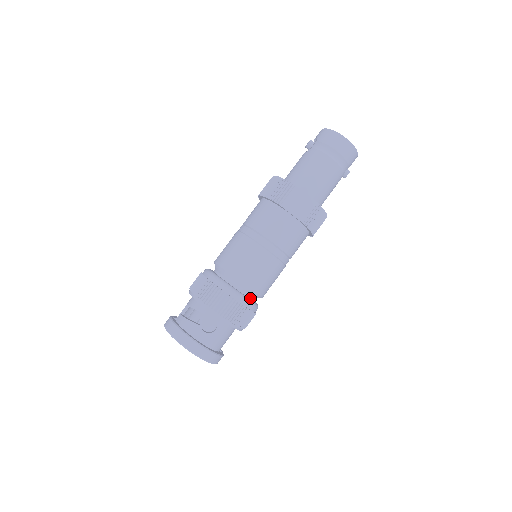
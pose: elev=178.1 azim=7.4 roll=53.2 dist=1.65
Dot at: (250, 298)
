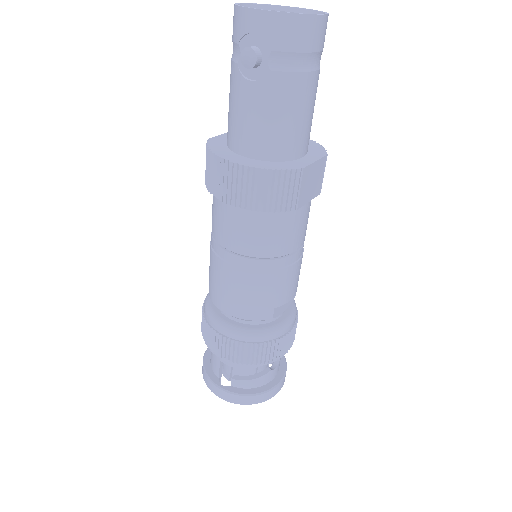
Dot at: occluded
